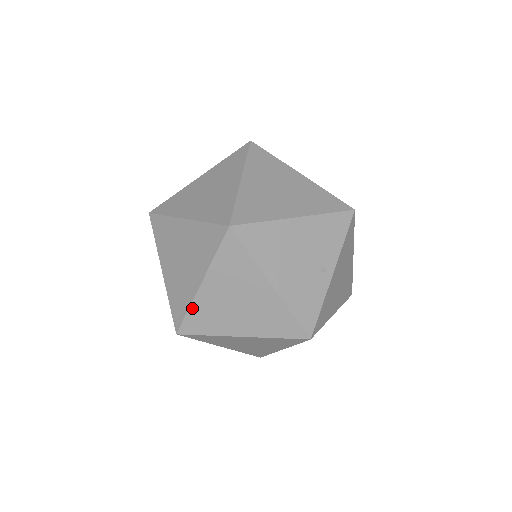
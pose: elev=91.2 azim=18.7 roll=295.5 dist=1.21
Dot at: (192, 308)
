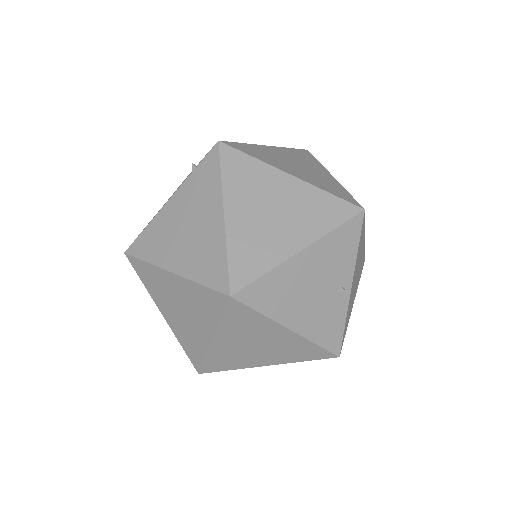
Dot at: (209, 356)
